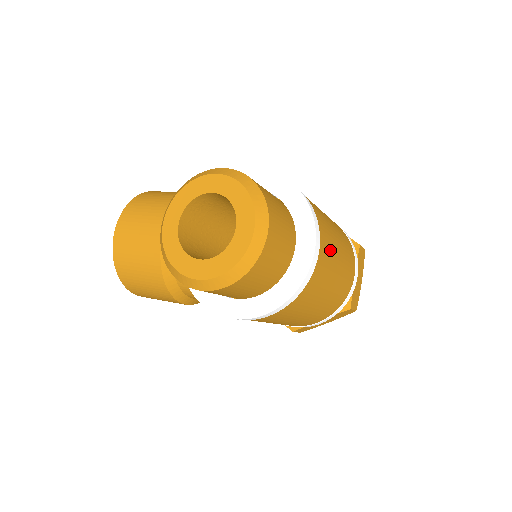
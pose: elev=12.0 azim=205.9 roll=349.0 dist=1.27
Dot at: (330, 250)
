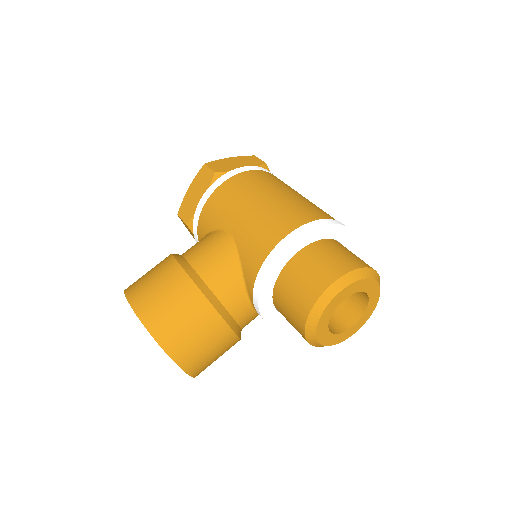
Dot at: occluded
